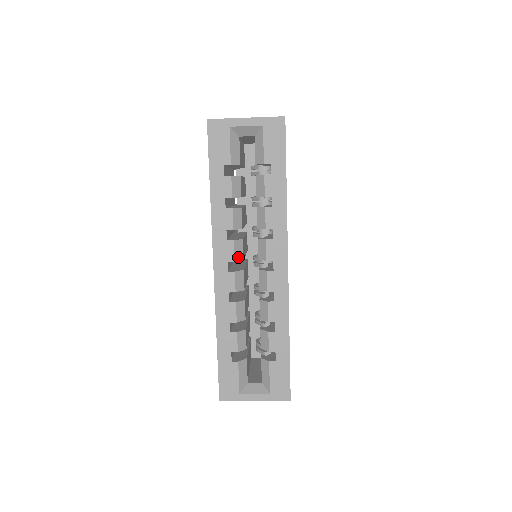
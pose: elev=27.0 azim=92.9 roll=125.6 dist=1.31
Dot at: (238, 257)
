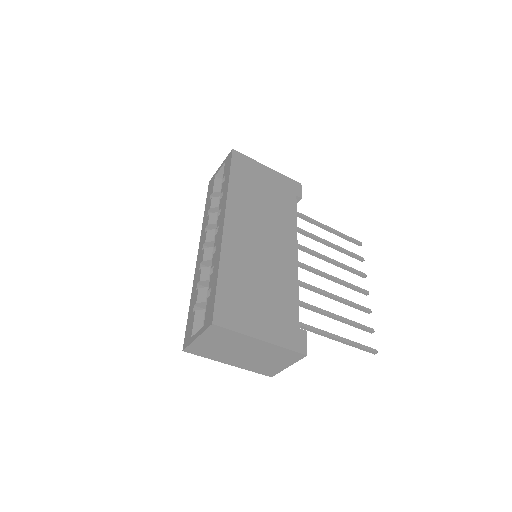
Dot at: (209, 240)
